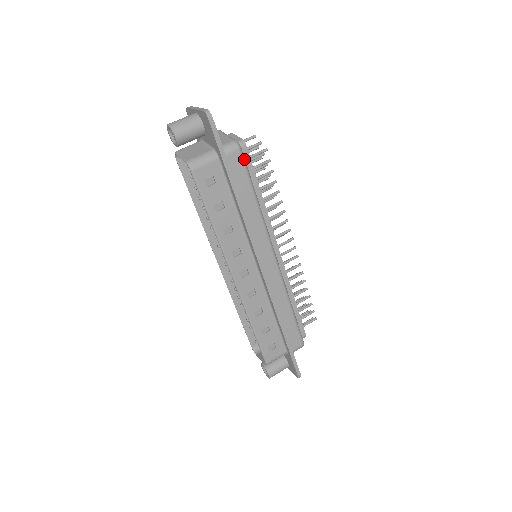
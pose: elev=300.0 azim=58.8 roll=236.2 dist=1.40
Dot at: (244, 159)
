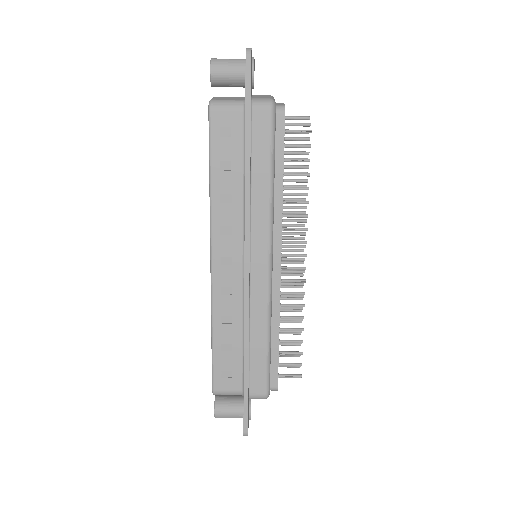
Dot at: (274, 123)
